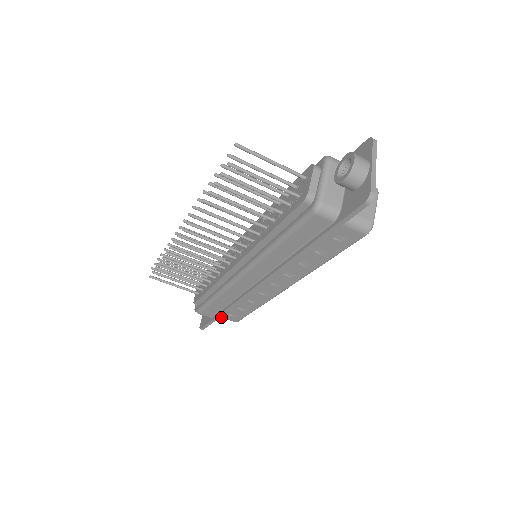
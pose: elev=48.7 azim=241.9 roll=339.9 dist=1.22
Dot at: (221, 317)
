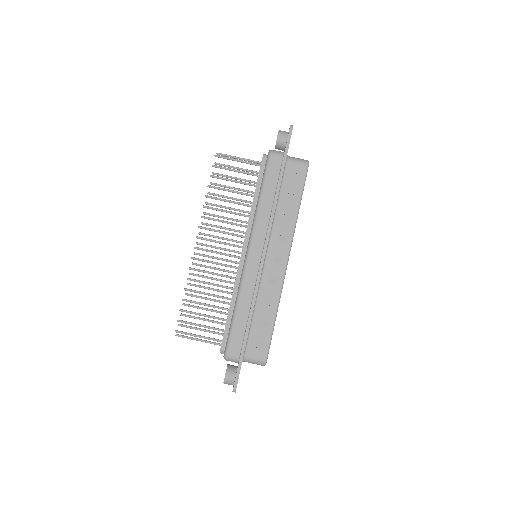
Dot at: (249, 358)
